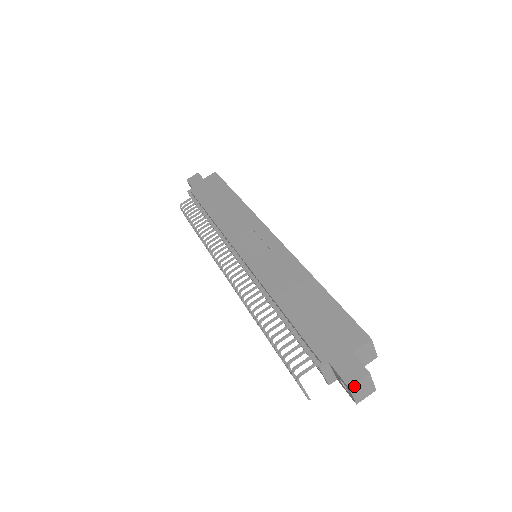
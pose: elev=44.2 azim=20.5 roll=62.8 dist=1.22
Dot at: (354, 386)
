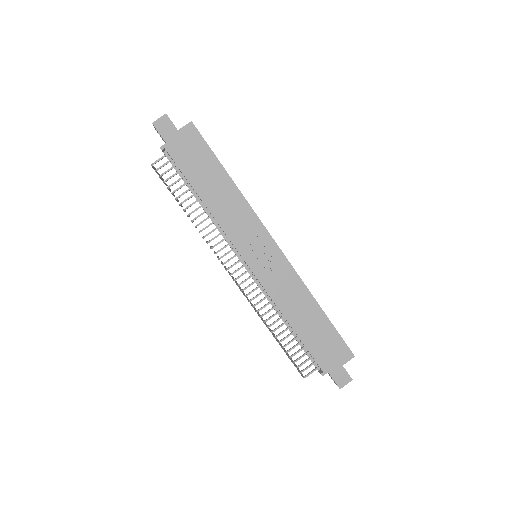
Dot at: (342, 386)
